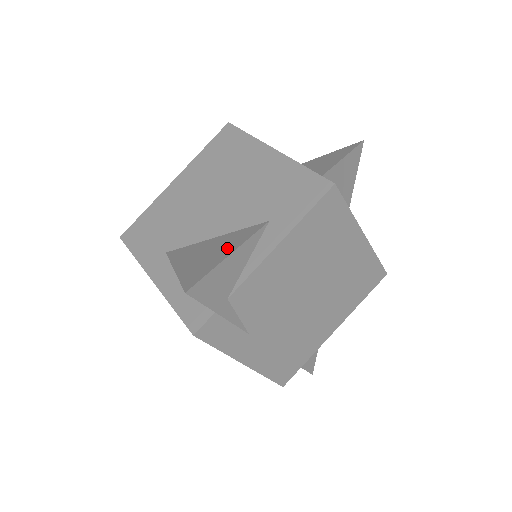
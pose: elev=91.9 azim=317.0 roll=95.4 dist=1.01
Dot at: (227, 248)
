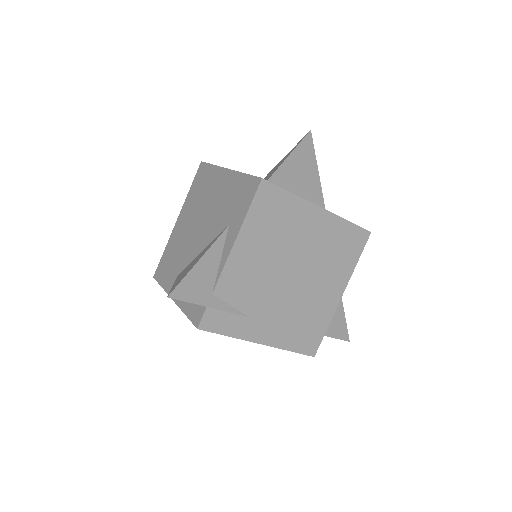
Dot at: (201, 256)
